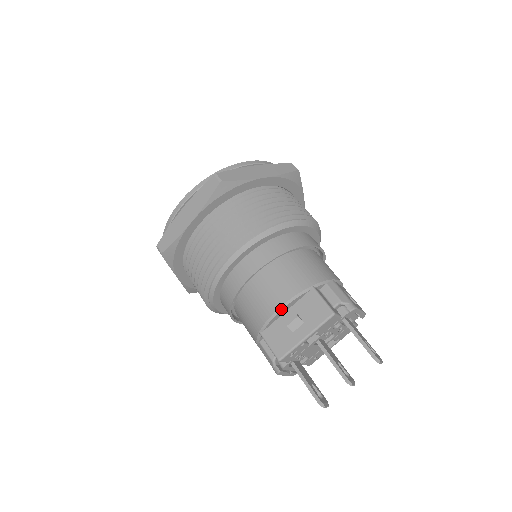
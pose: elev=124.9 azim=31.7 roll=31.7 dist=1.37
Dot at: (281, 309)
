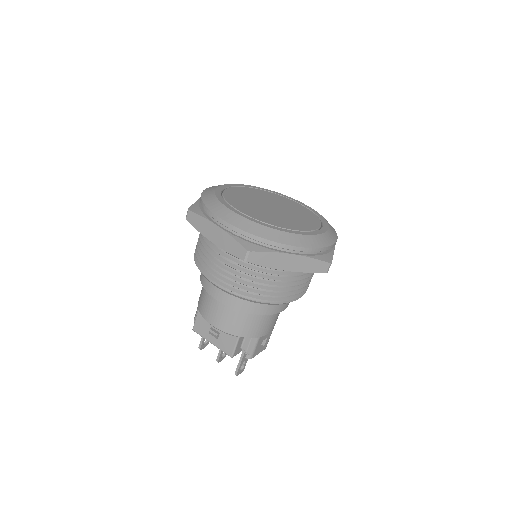
Dot at: (213, 326)
